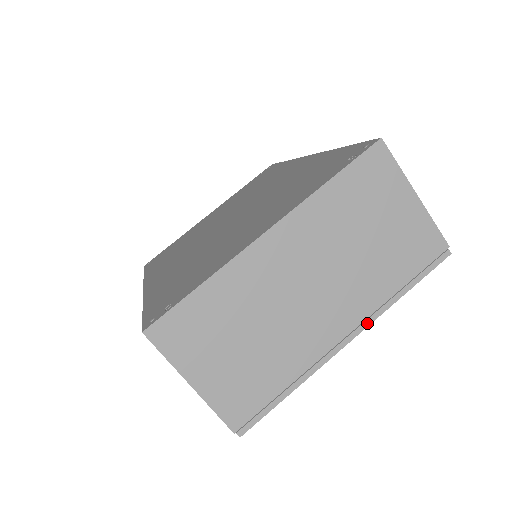
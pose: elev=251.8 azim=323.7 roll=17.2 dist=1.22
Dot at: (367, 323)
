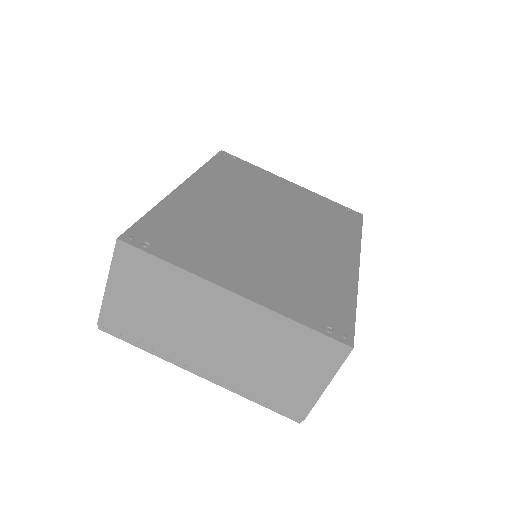
Dot at: (218, 383)
